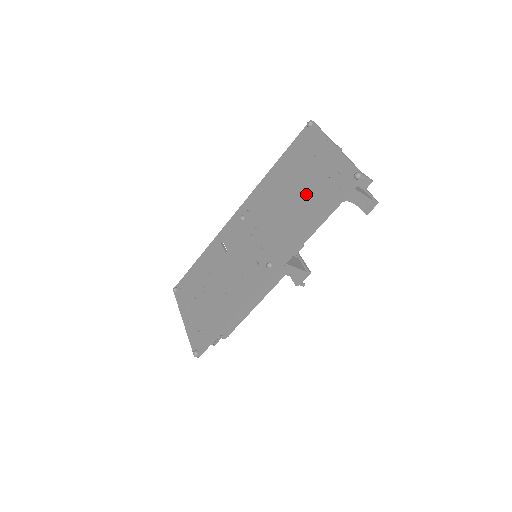
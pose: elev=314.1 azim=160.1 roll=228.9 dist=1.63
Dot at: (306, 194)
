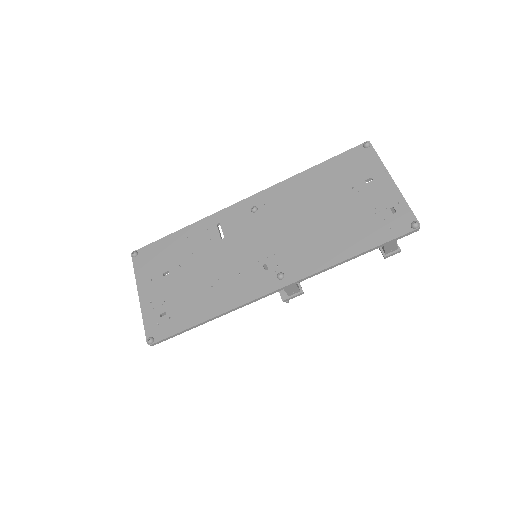
Dot at: (346, 217)
